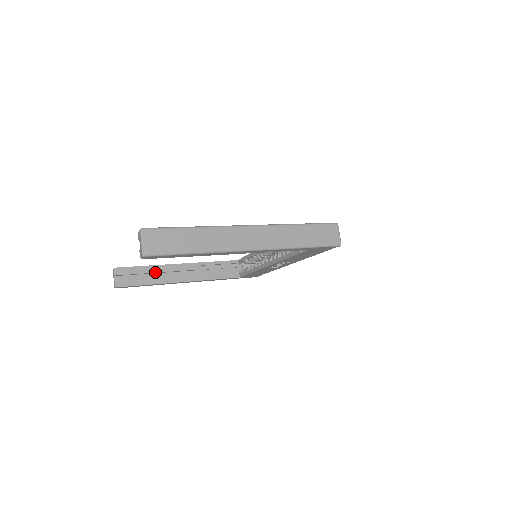
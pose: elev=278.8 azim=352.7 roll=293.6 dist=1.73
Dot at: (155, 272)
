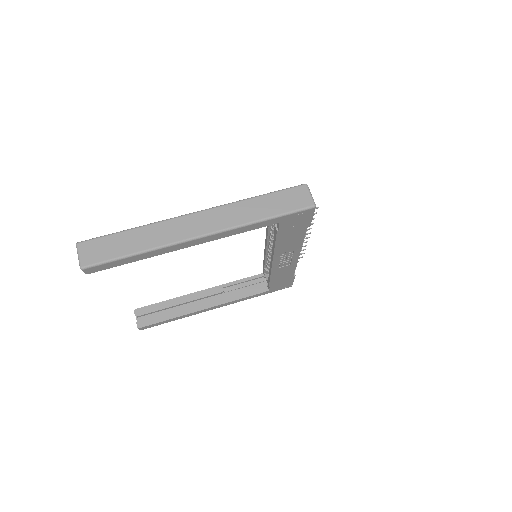
Dot at: (175, 305)
